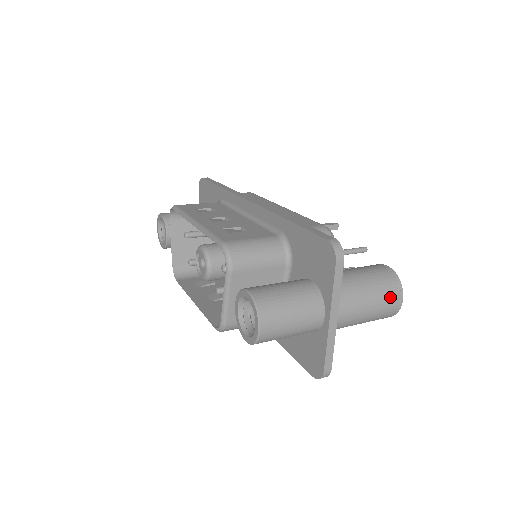
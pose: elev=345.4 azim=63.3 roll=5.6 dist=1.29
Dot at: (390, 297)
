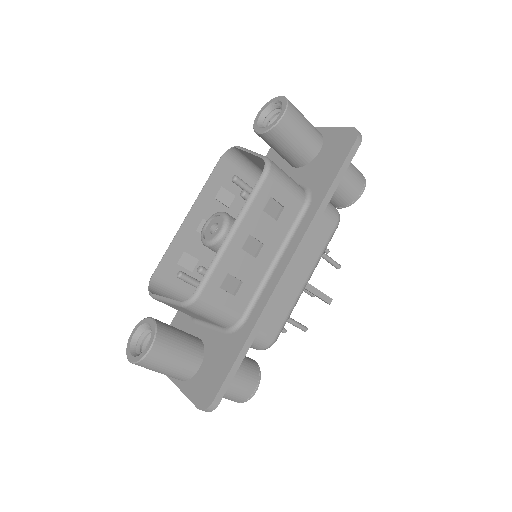
Dot at: occluded
